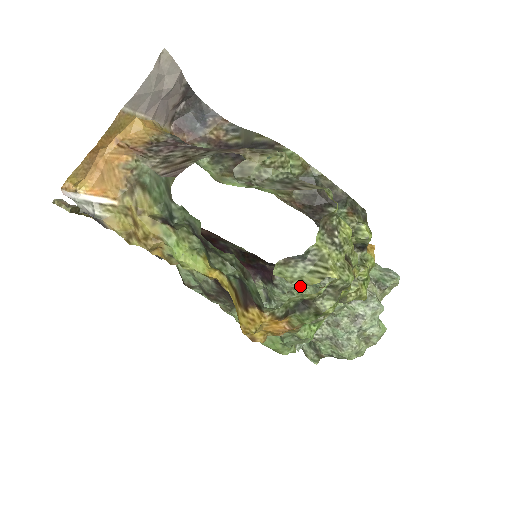
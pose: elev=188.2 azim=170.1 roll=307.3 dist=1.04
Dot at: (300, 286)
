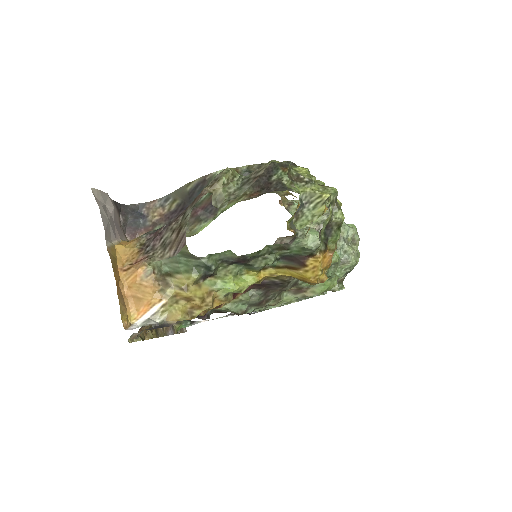
Dot at: occluded
